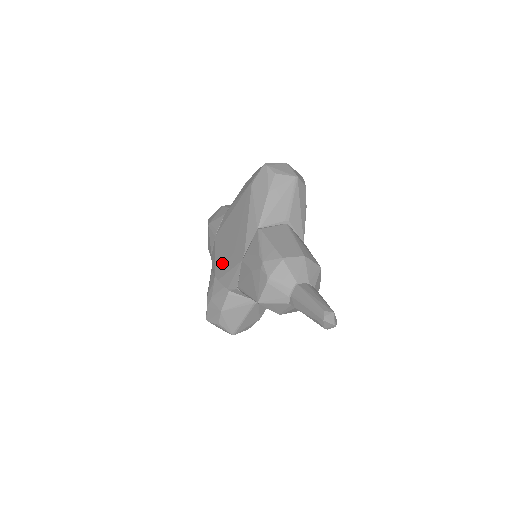
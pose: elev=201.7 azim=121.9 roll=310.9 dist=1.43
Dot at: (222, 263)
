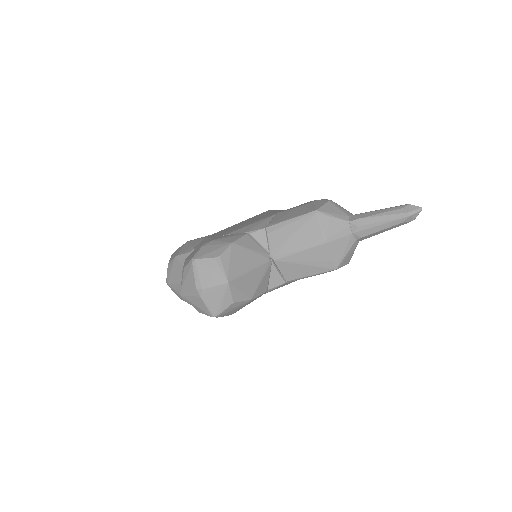
Dot at: (231, 230)
